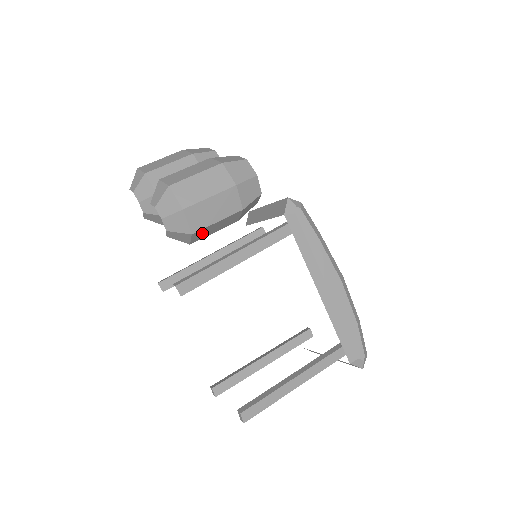
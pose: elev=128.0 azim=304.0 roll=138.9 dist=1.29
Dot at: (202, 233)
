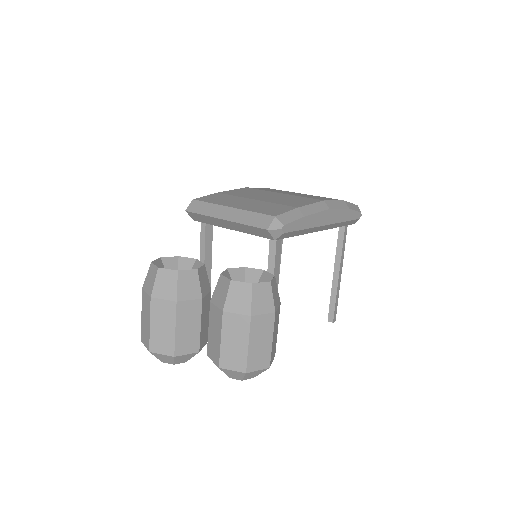
Dot at: occluded
